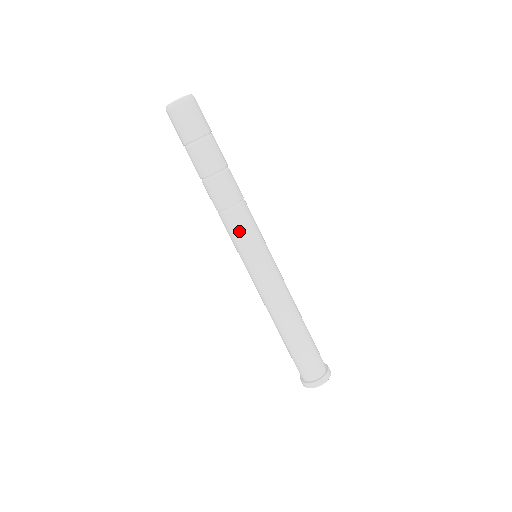
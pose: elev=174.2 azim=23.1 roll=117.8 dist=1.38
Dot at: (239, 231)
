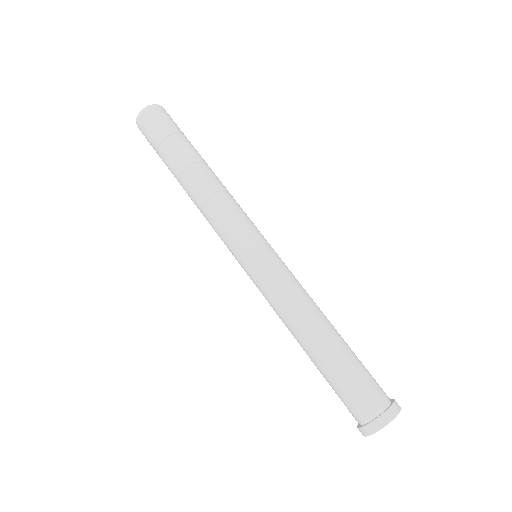
Dot at: (220, 229)
